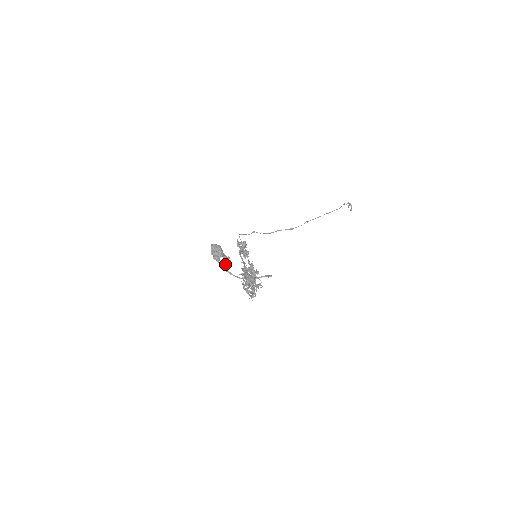
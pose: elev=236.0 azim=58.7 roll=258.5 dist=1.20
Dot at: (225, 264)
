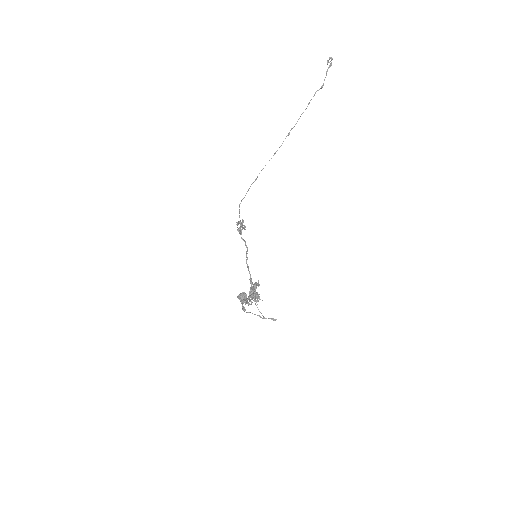
Dot at: occluded
